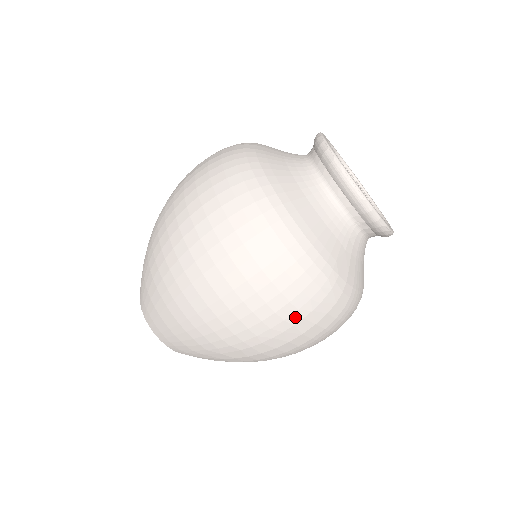
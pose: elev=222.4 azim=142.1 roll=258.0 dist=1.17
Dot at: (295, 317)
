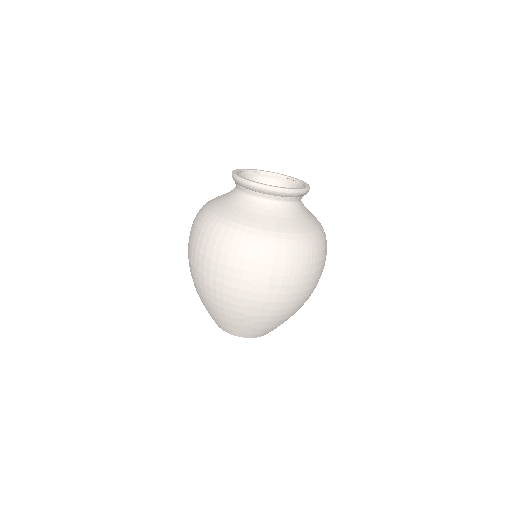
Dot at: (255, 267)
